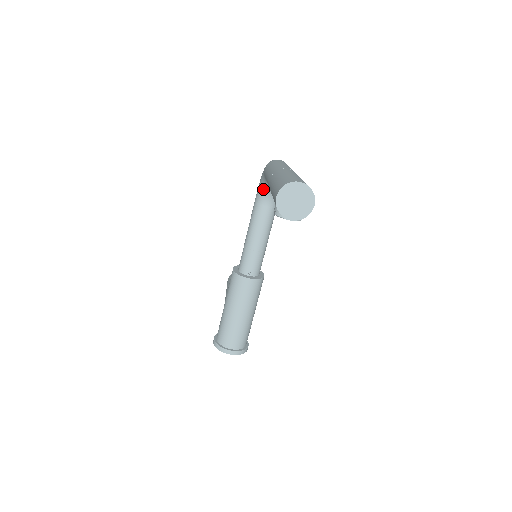
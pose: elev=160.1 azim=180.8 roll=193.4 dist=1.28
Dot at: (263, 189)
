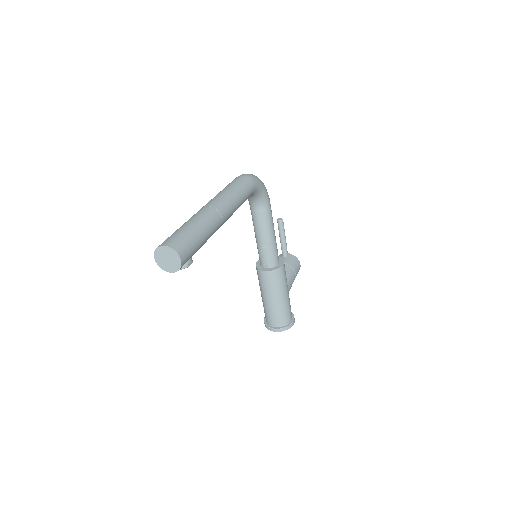
Dot at: occluded
